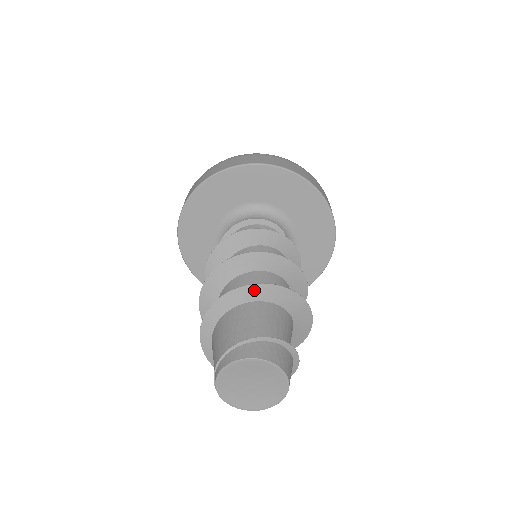
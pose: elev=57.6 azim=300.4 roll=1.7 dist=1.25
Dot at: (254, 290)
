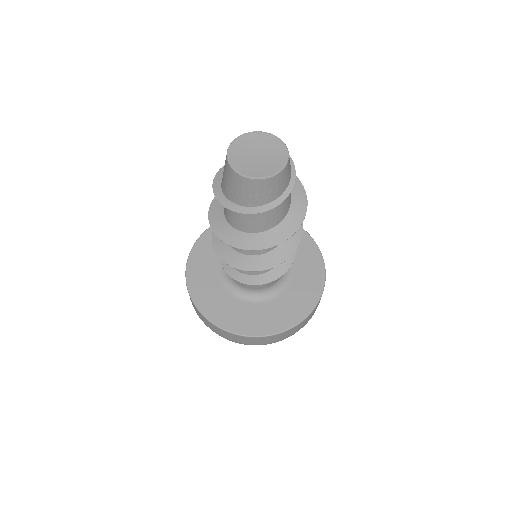
Dot at: occluded
